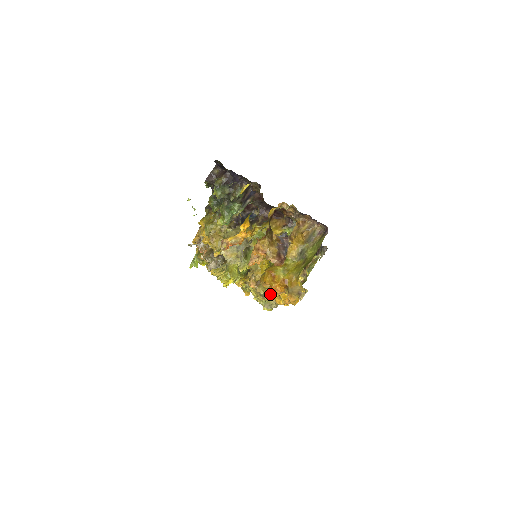
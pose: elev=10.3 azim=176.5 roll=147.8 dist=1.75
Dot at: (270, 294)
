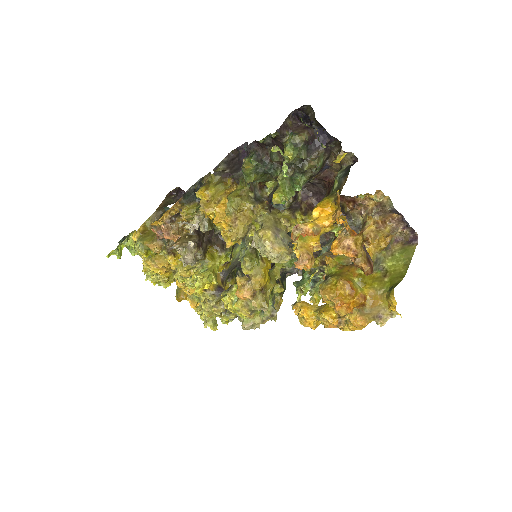
Dot at: (301, 312)
